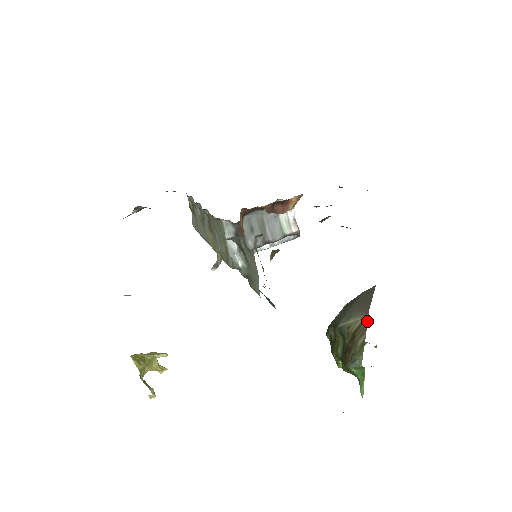
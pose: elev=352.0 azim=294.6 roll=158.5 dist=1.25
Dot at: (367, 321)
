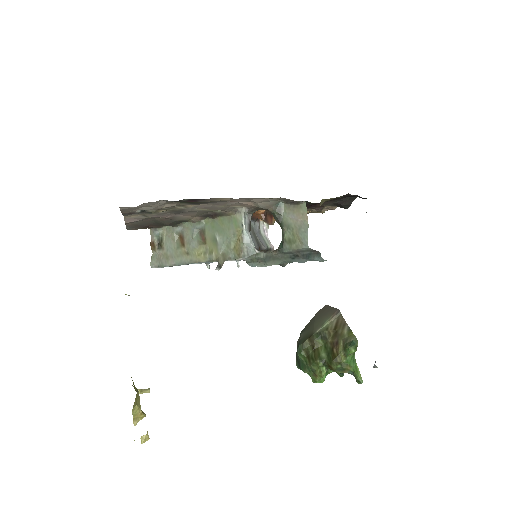
Dot at: (342, 316)
